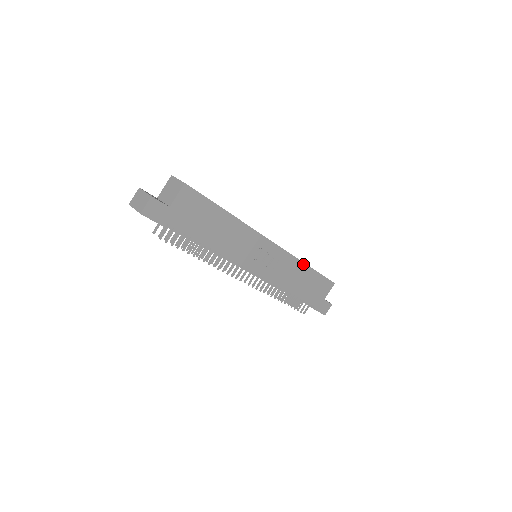
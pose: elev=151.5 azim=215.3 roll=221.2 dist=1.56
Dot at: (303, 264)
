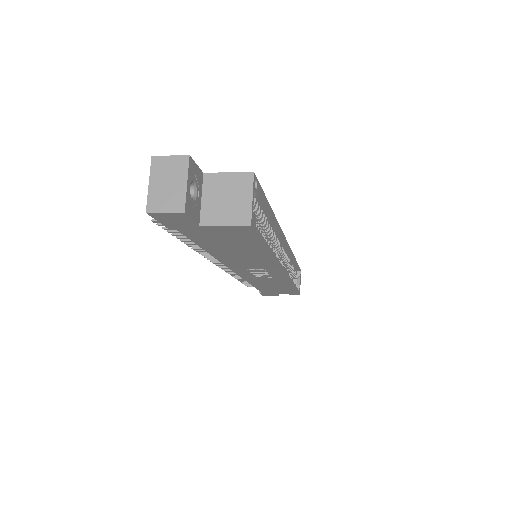
Dot at: (291, 284)
